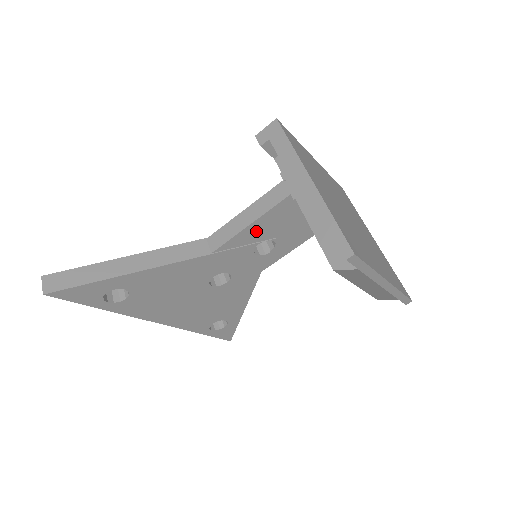
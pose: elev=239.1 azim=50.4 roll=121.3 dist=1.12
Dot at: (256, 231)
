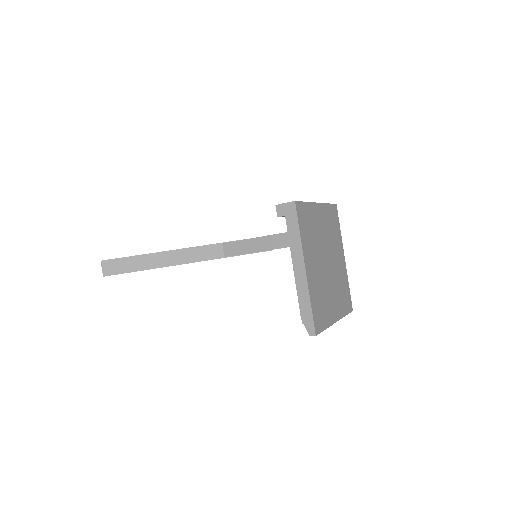
Dot at: occluded
